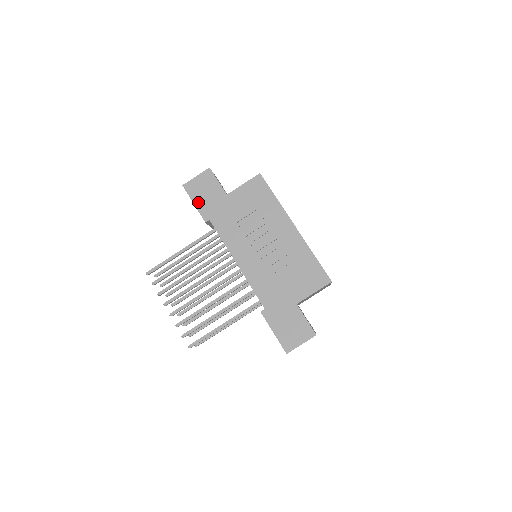
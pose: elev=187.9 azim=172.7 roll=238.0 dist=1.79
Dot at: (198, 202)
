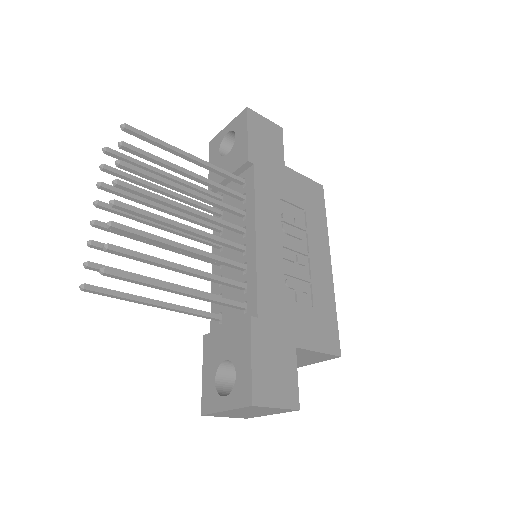
Dot at: (253, 137)
